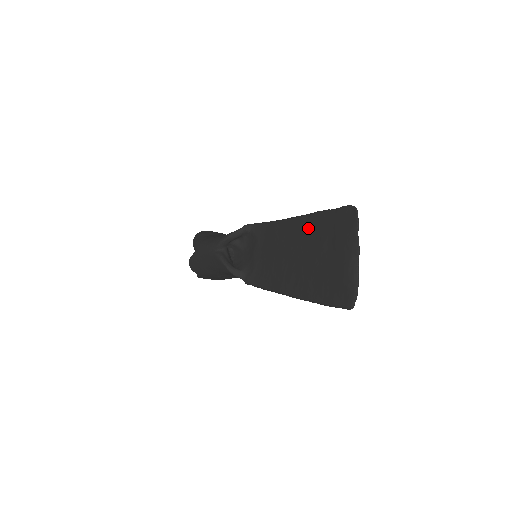
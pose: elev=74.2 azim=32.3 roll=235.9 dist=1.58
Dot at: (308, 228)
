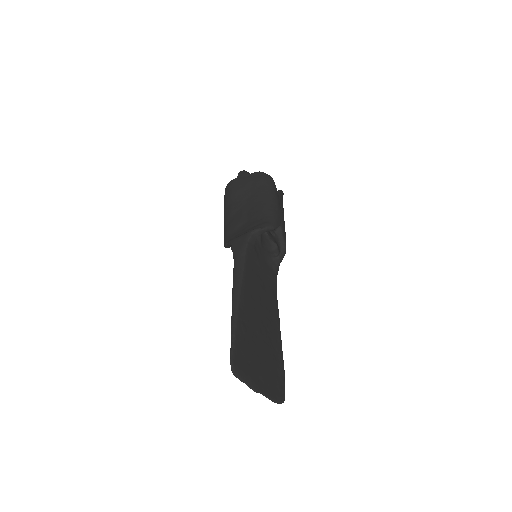
Dot at: occluded
